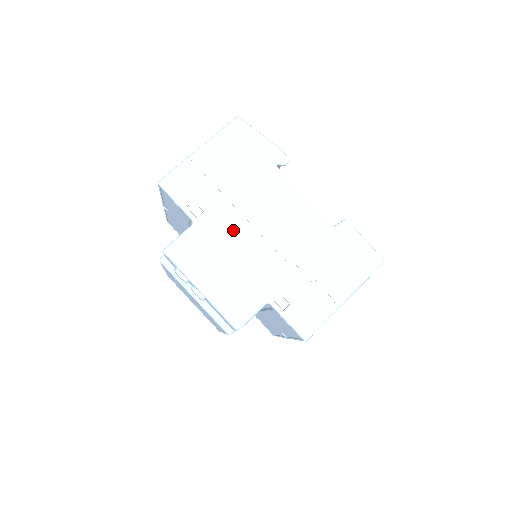
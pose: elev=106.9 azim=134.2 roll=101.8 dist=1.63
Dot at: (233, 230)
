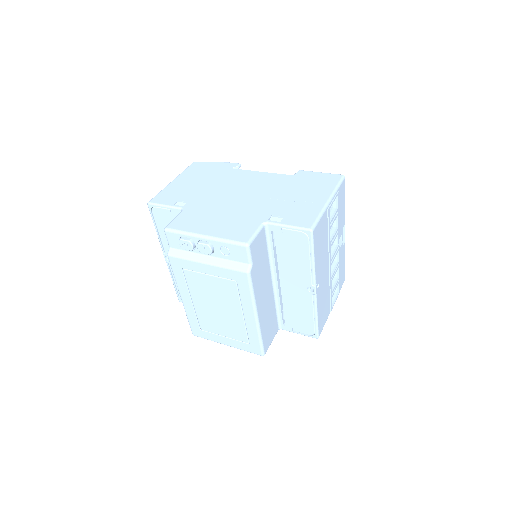
Dot at: (215, 202)
